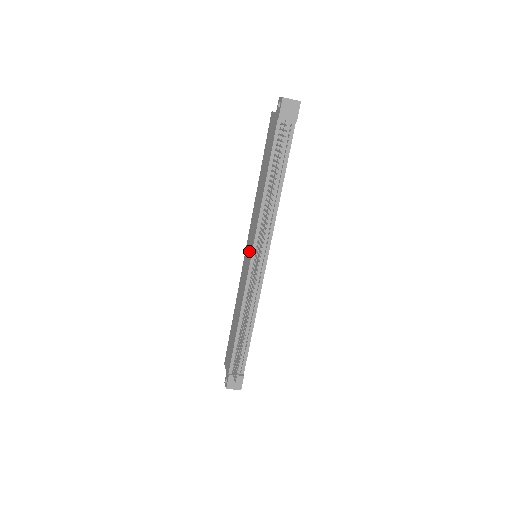
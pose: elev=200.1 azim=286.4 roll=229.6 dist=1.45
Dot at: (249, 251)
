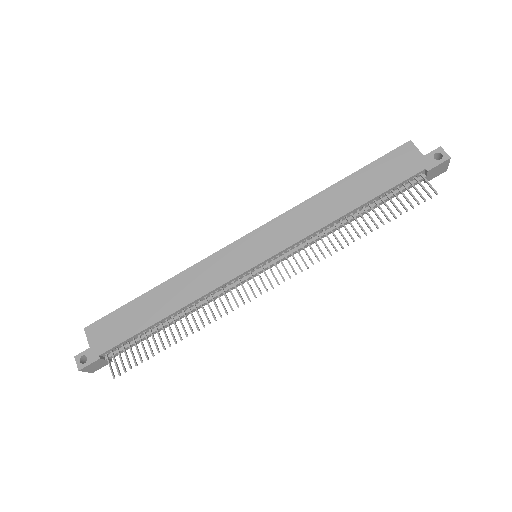
Dot at: (259, 249)
